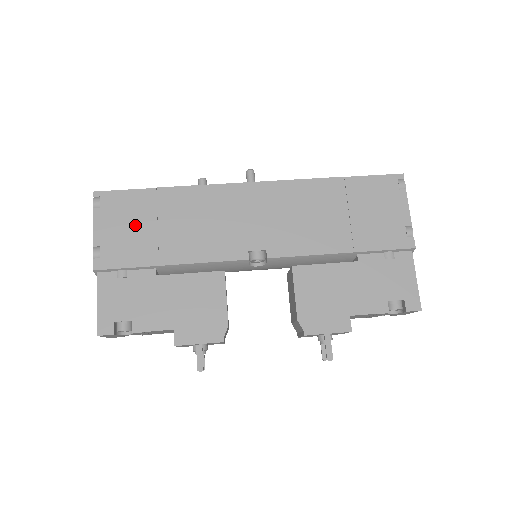
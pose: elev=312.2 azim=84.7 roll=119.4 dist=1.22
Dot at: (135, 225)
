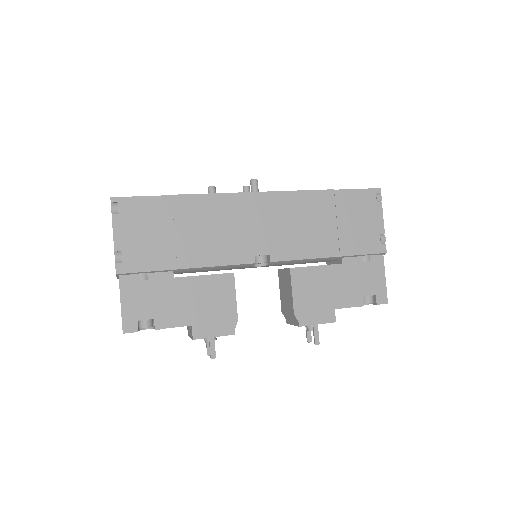
Dot at: (153, 231)
